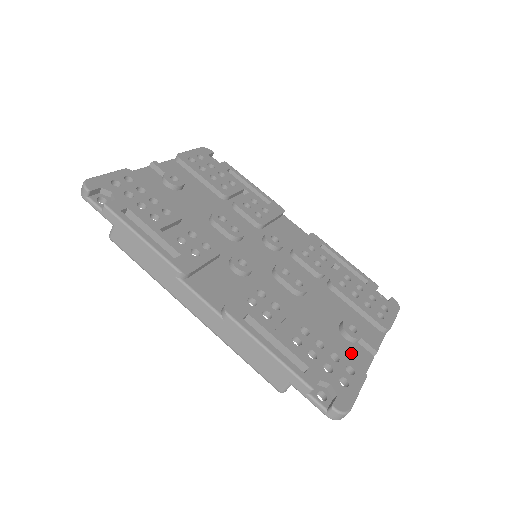
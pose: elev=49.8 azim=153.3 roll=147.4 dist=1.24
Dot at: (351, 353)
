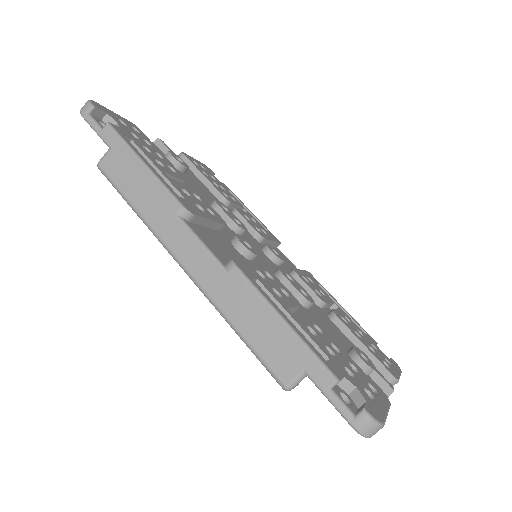
Dot at: occluded
